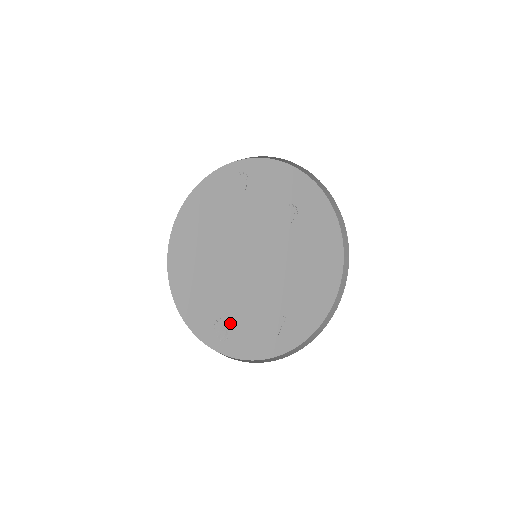
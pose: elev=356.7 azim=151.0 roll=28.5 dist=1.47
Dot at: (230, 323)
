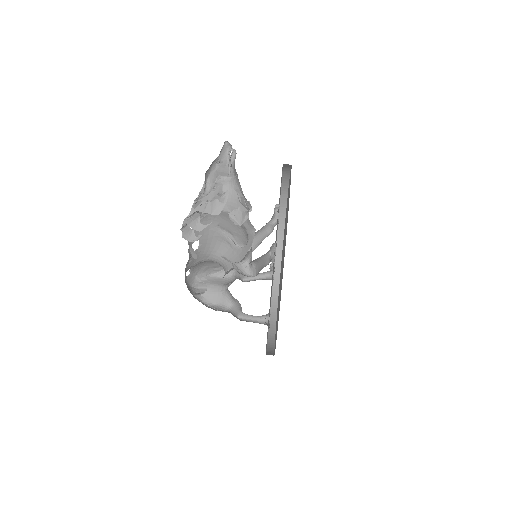
Dot at: occluded
